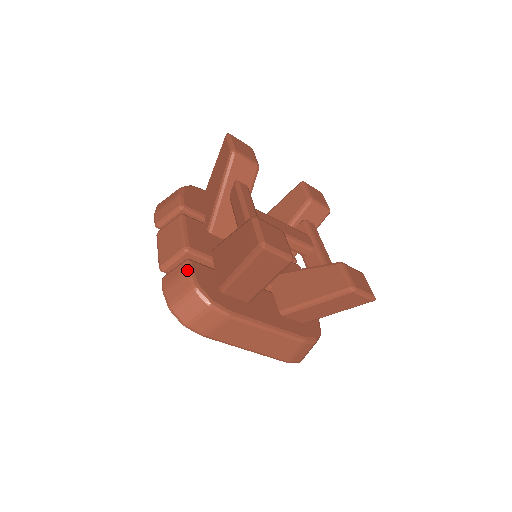
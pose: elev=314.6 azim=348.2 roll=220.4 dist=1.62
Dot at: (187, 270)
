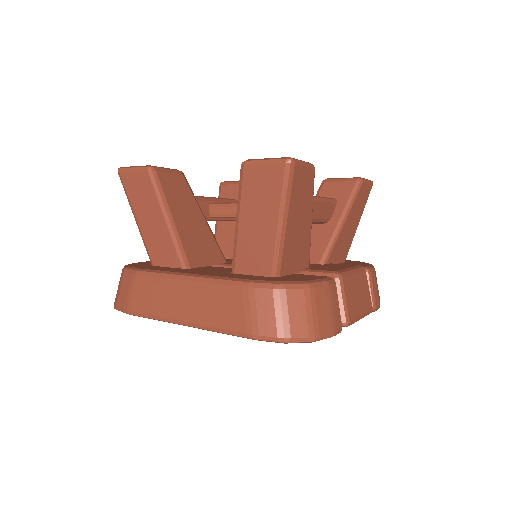
Dot at: occluded
